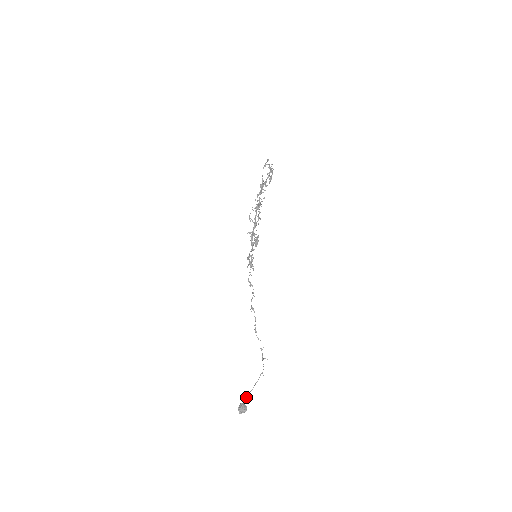
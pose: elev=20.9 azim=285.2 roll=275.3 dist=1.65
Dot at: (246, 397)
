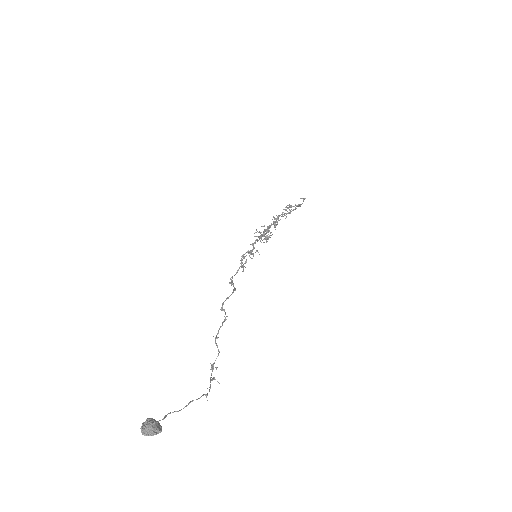
Dot at: (164, 416)
